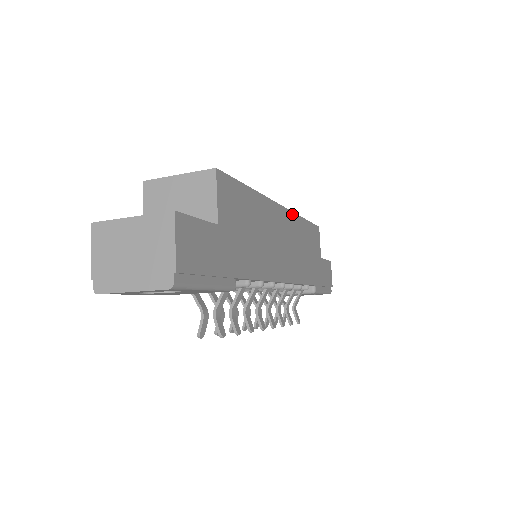
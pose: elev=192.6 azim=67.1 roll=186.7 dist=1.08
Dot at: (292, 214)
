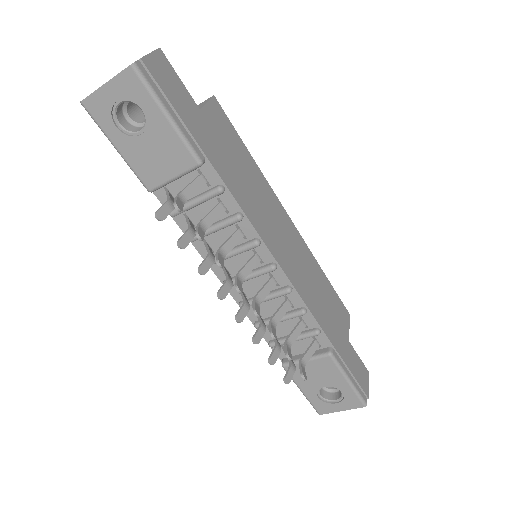
Dot at: (304, 243)
